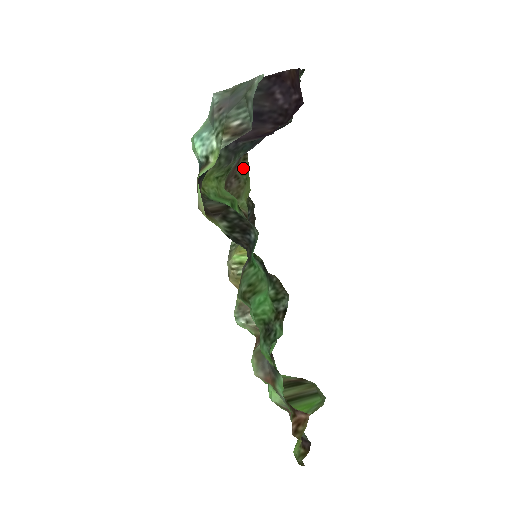
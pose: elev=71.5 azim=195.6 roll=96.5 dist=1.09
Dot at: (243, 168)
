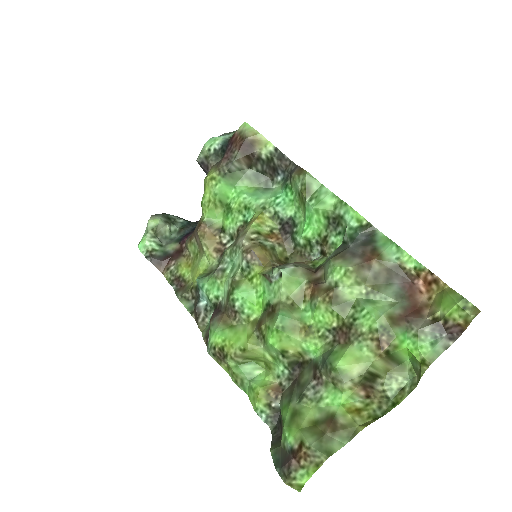
Dot at: (191, 249)
